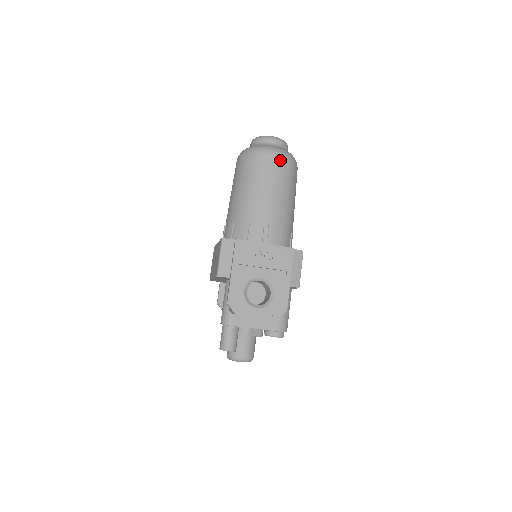
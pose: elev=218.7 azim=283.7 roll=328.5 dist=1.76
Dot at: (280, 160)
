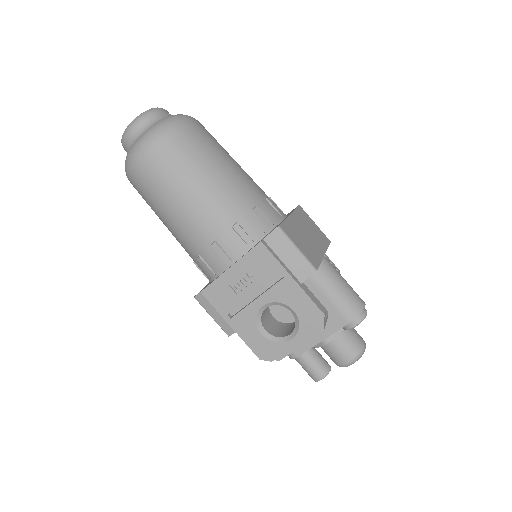
Dot at: (152, 155)
